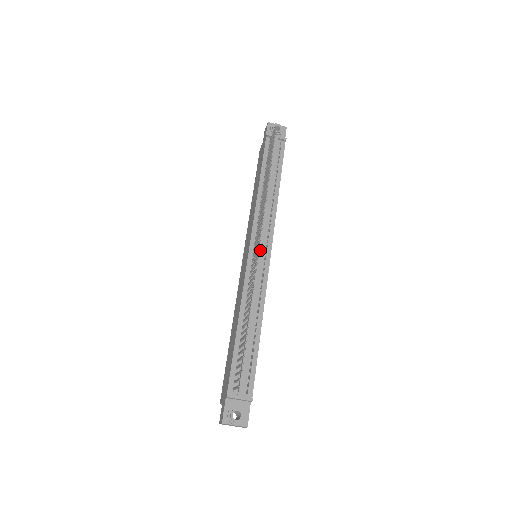
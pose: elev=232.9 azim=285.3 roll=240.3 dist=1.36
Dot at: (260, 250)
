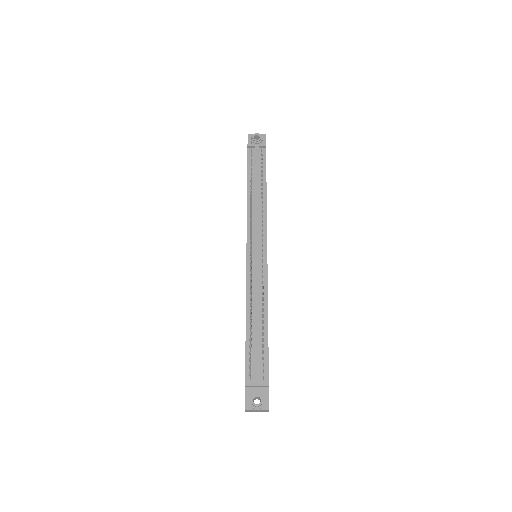
Dot at: (256, 250)
